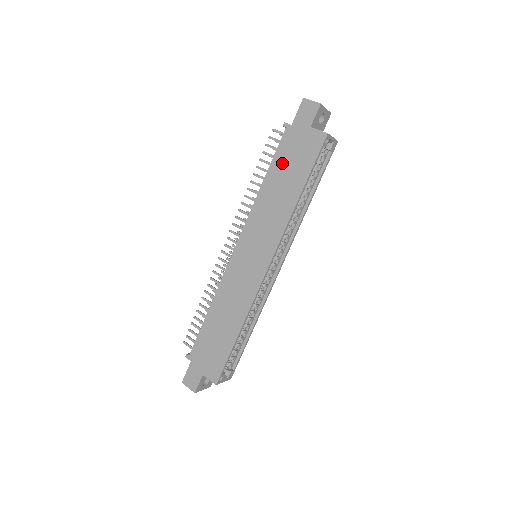
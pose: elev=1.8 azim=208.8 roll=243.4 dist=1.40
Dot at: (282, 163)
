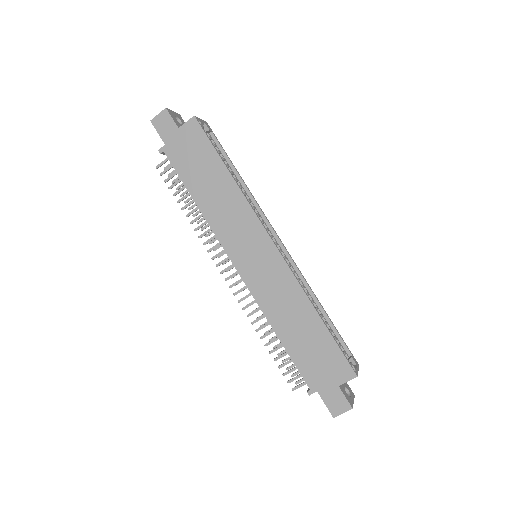
Dot at: (191, 173)
